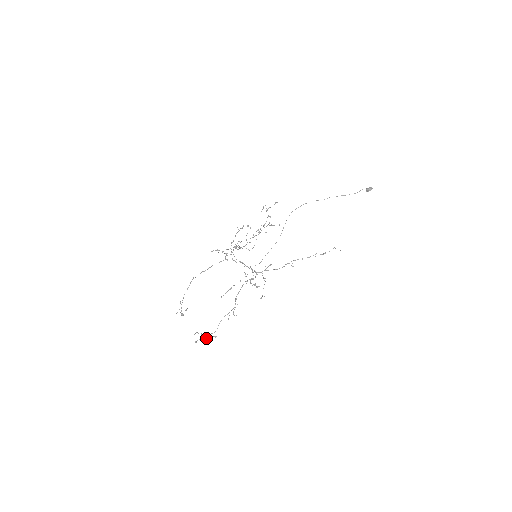
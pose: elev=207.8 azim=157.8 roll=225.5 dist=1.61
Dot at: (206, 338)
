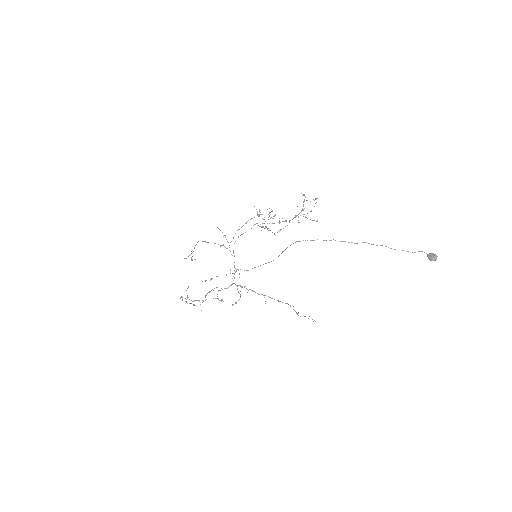
Dot at: (186, 302)
